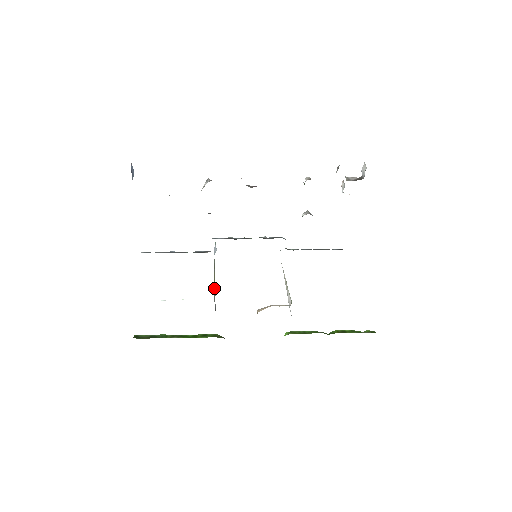
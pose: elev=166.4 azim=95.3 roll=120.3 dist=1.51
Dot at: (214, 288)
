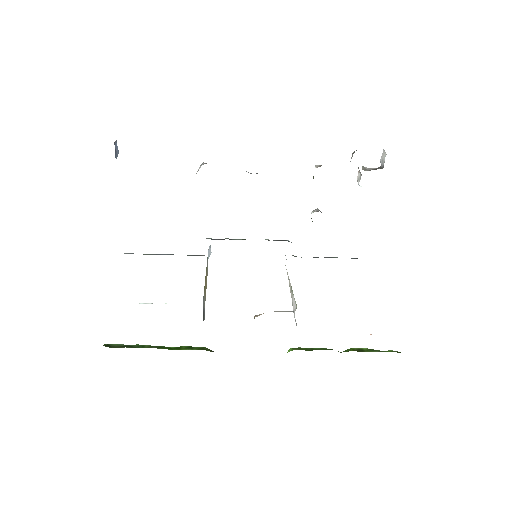
Dot at: (204, 289)
